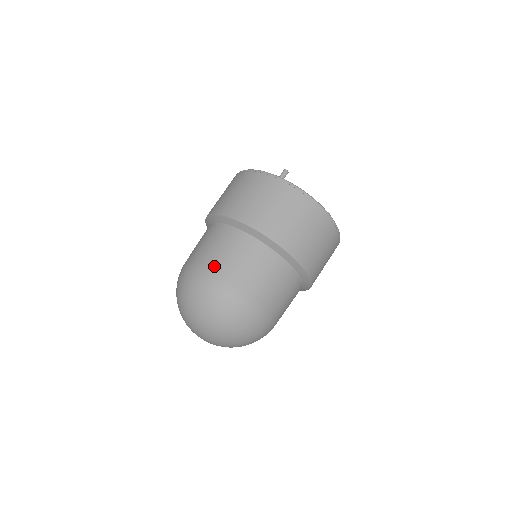
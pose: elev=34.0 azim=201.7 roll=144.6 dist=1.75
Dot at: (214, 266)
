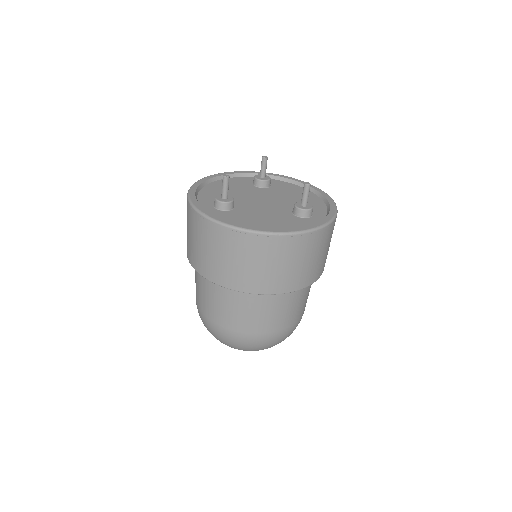
Dot at: (205, 312)
